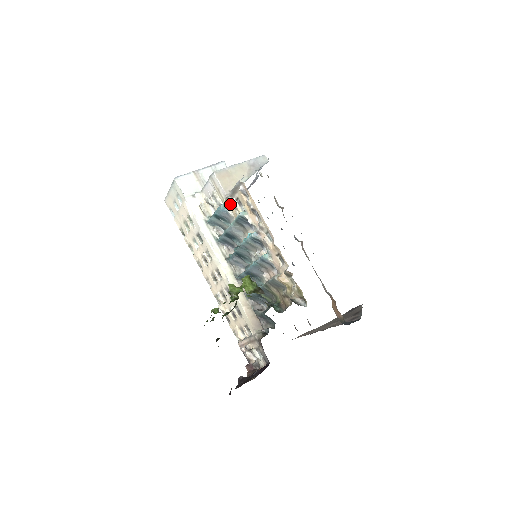
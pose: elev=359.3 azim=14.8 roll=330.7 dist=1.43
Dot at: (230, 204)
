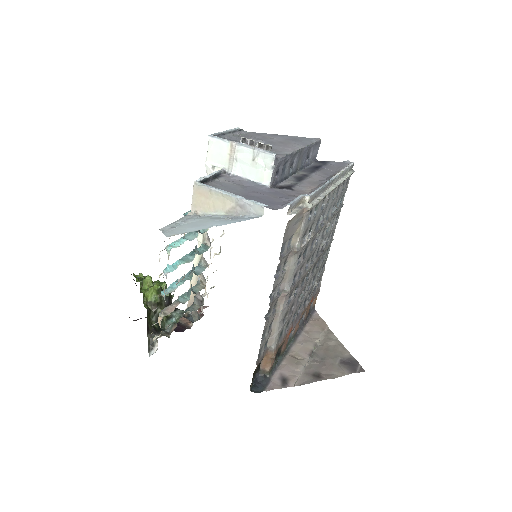
Dot at: occluded
